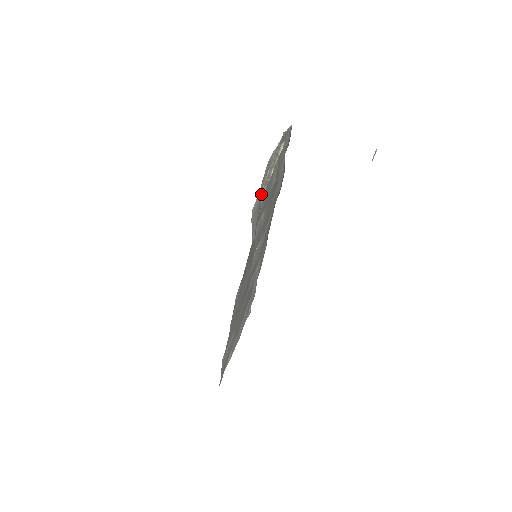
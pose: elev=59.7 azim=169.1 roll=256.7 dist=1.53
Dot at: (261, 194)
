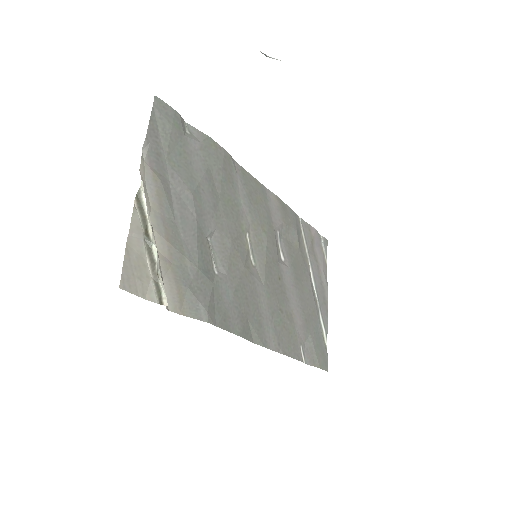
Dot at: (158, 299)
